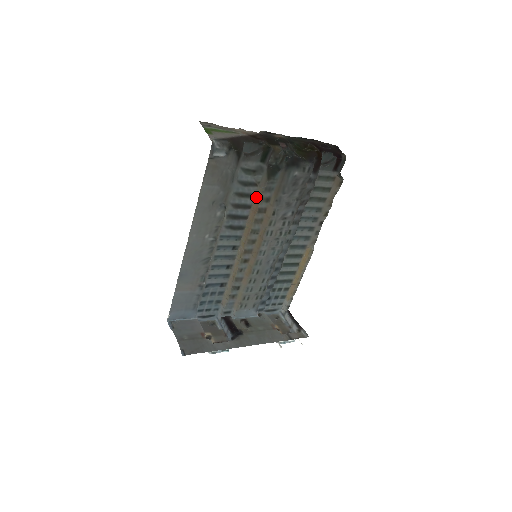
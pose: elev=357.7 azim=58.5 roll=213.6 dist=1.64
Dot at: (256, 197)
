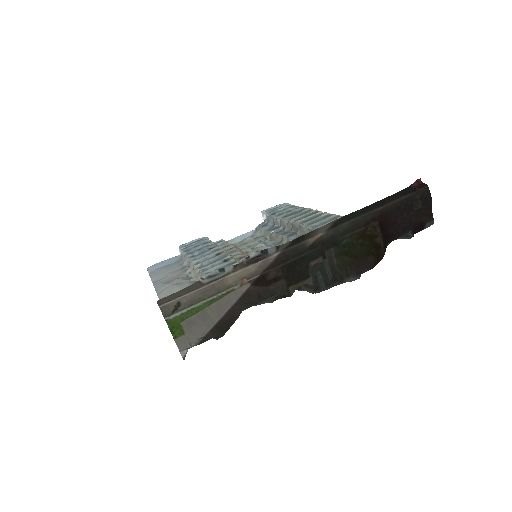
Dot at: occluded
